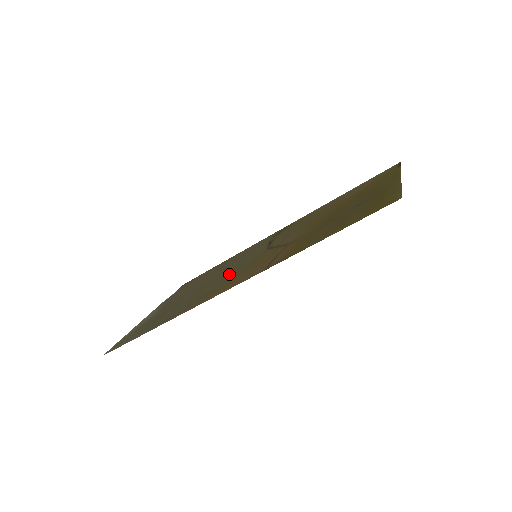
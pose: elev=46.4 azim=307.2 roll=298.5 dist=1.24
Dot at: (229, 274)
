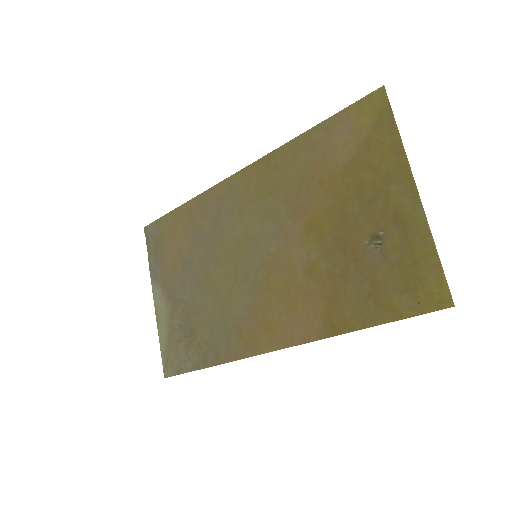
Dot at: (241, 287)
